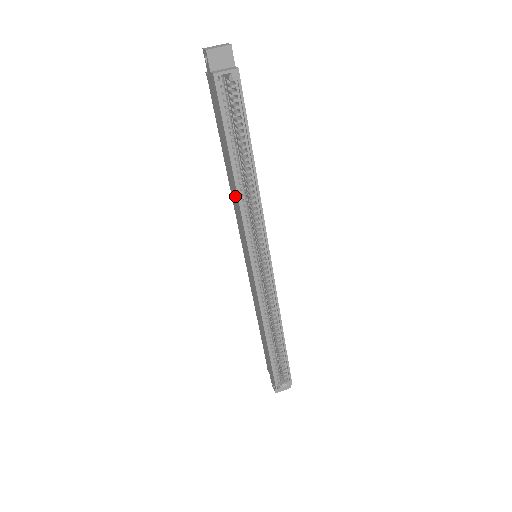
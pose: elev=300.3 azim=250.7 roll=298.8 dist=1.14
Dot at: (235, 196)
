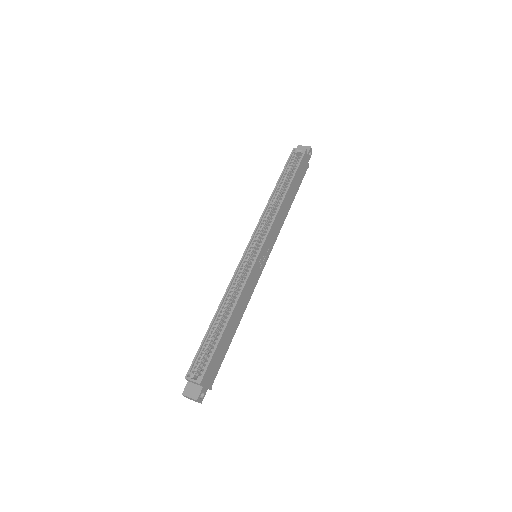
Dot at: occluded
